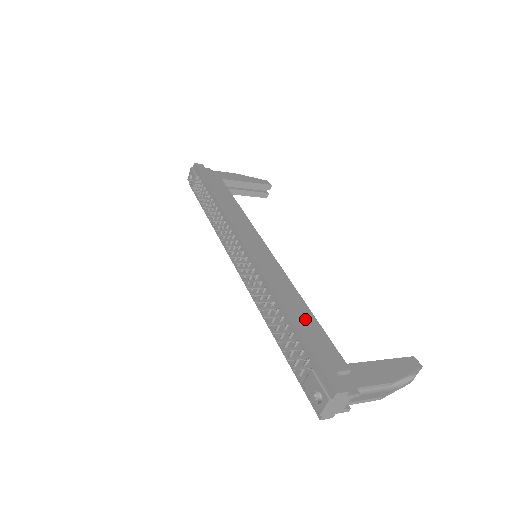
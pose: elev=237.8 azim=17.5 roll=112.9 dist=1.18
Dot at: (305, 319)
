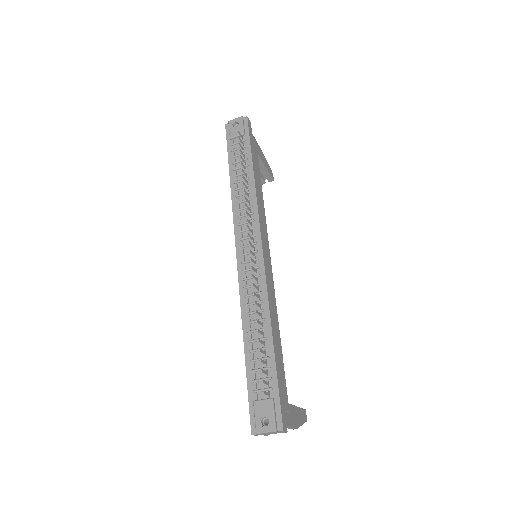
Dot at: (279, 350)
